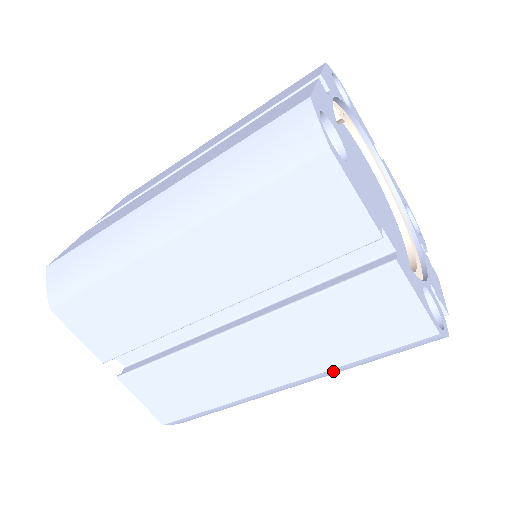
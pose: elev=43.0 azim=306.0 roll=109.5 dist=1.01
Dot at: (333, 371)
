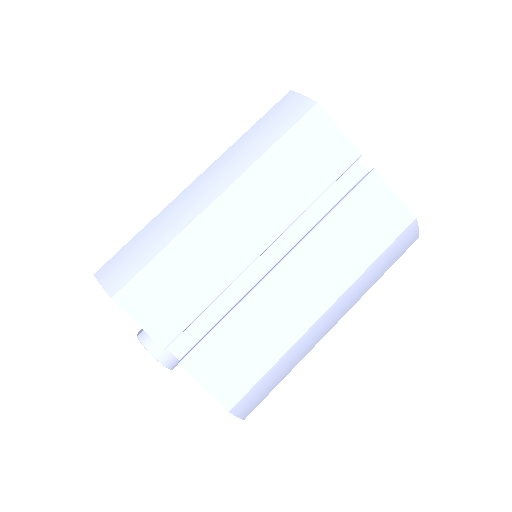
Dot at: (360, 283)
